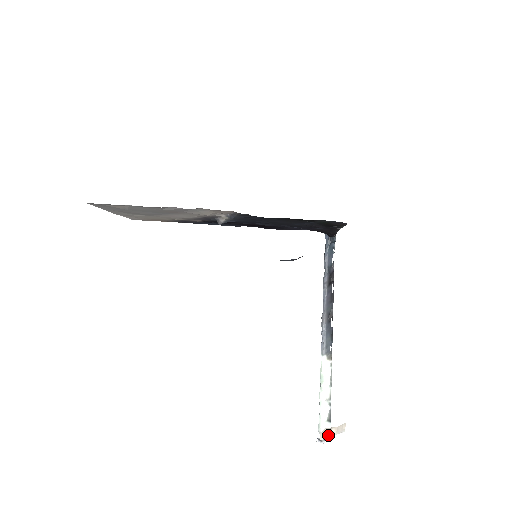
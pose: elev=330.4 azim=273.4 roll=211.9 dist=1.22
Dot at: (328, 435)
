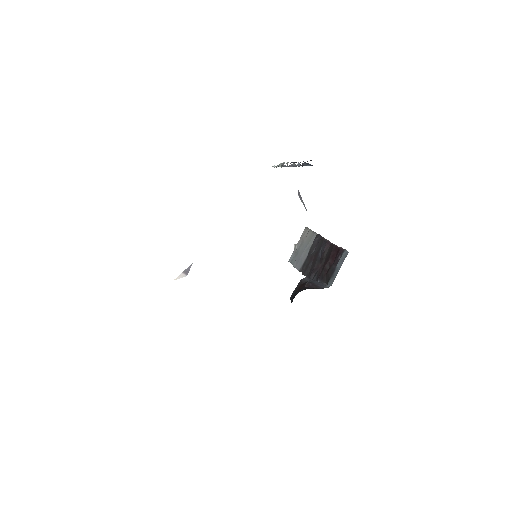
Dot at: occluded
